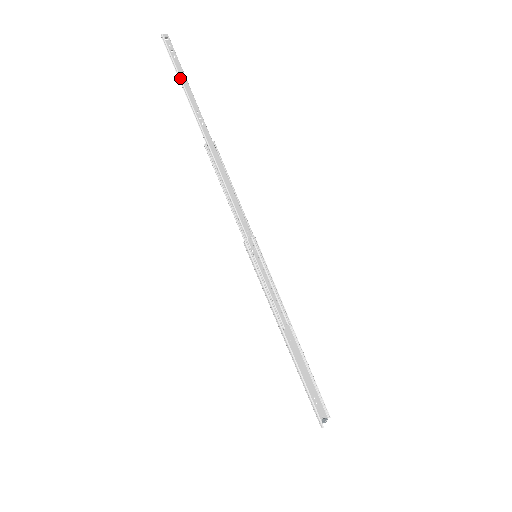
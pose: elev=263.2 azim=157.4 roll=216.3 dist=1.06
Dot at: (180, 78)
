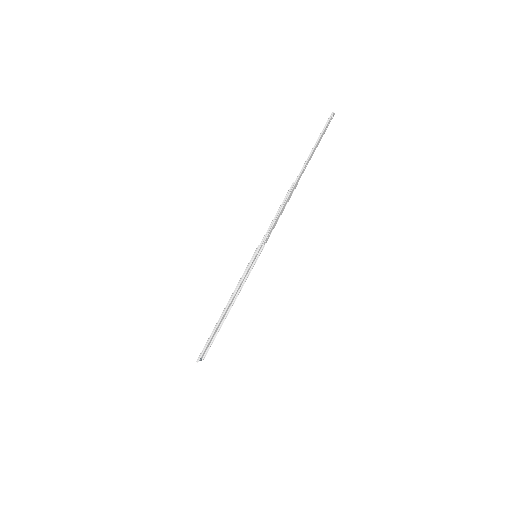
Dot at: (318, 141)
